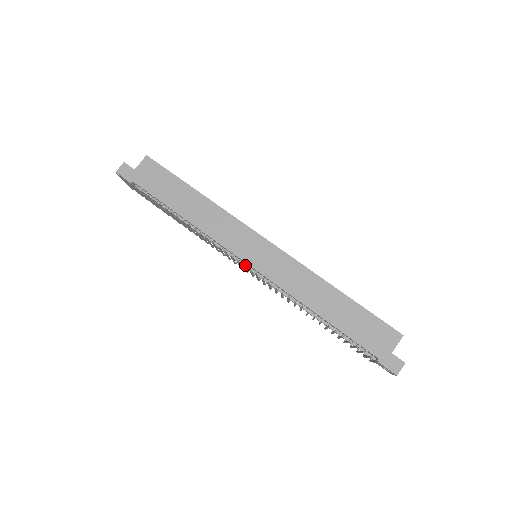
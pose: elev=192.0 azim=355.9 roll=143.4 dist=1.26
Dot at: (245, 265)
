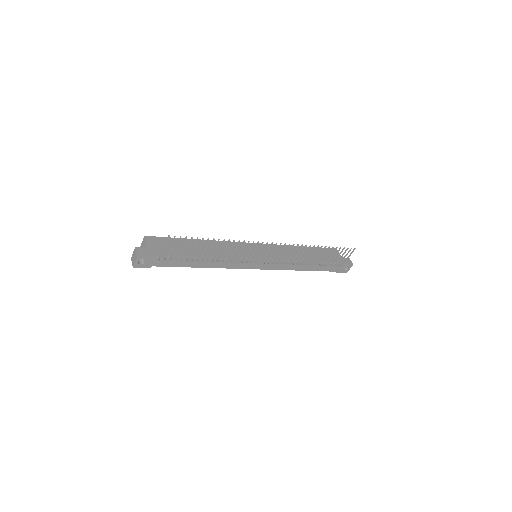
Dot at: (257, 264)
